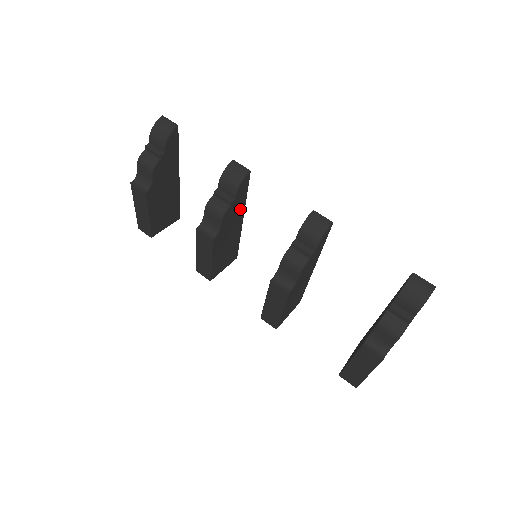
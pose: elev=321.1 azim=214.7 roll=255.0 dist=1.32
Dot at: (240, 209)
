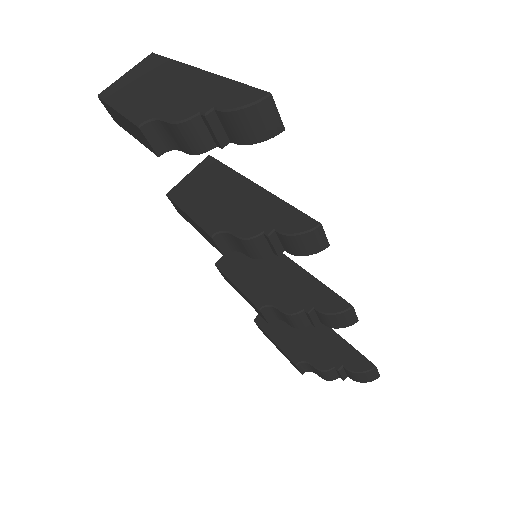
Dot at: occluded
